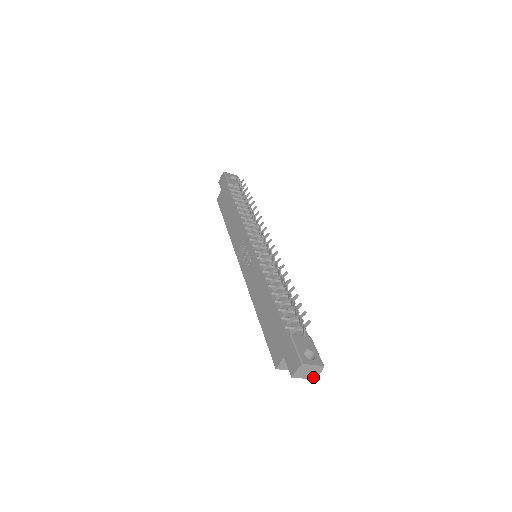
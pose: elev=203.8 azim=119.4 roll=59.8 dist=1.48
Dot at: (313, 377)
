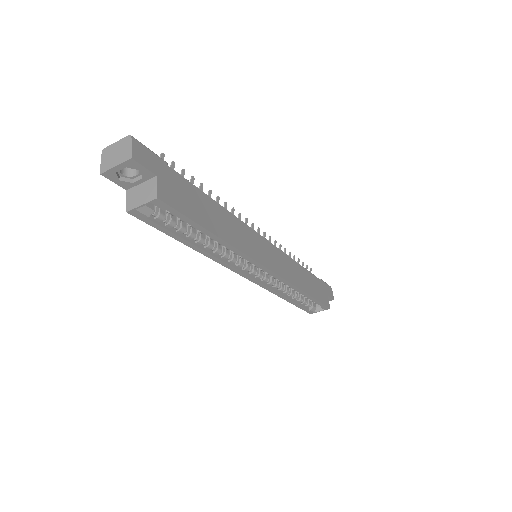
Dot at: (127, 157)
